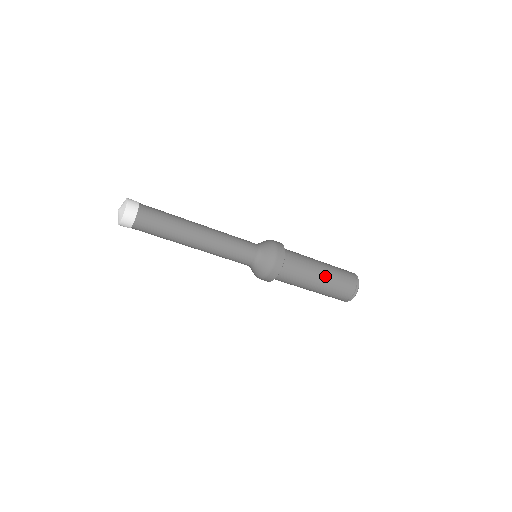
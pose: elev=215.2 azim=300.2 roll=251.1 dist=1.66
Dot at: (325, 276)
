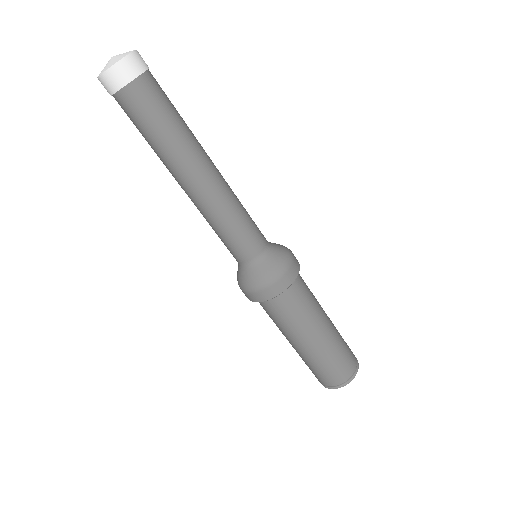
Dot at: (327, 336)
